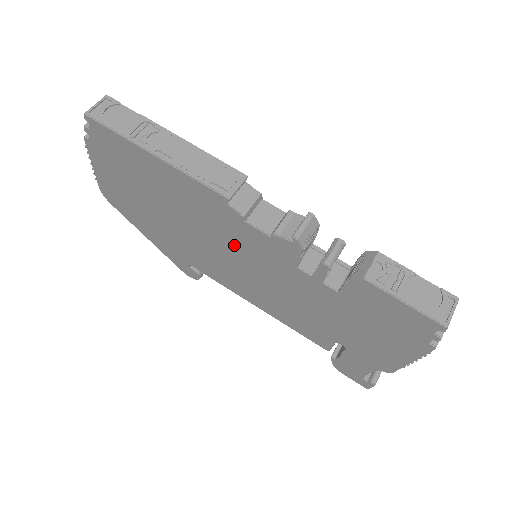
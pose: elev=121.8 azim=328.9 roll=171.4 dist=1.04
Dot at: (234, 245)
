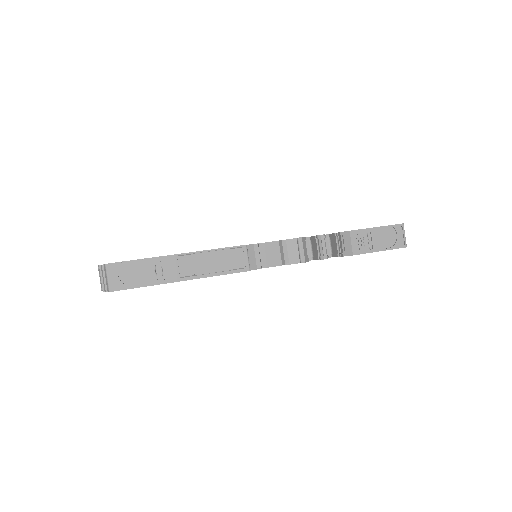
Dot at: occluded
